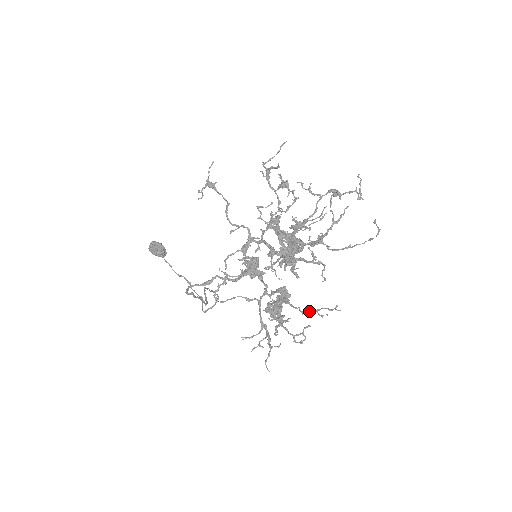
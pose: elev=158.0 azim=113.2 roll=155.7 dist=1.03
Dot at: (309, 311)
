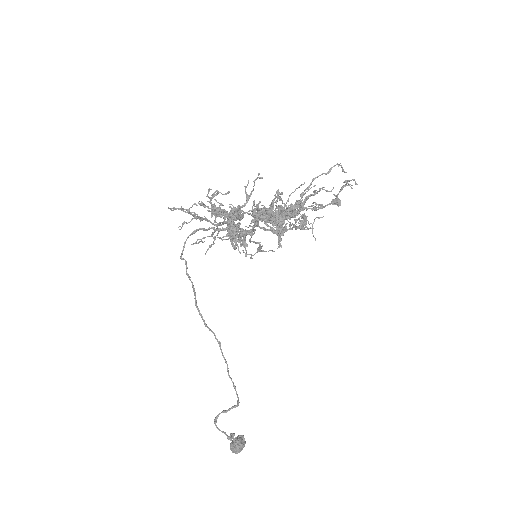
Dot at: (245, 205)
